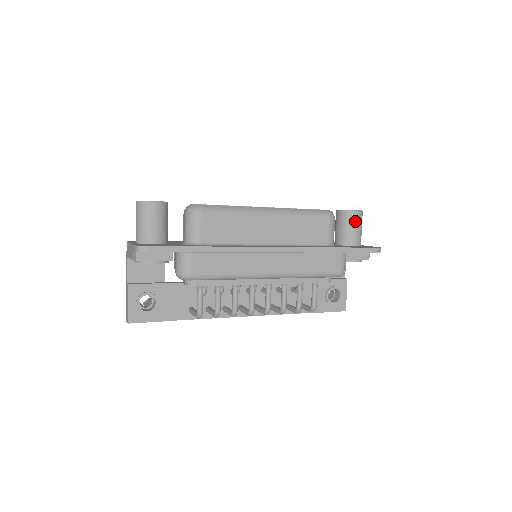
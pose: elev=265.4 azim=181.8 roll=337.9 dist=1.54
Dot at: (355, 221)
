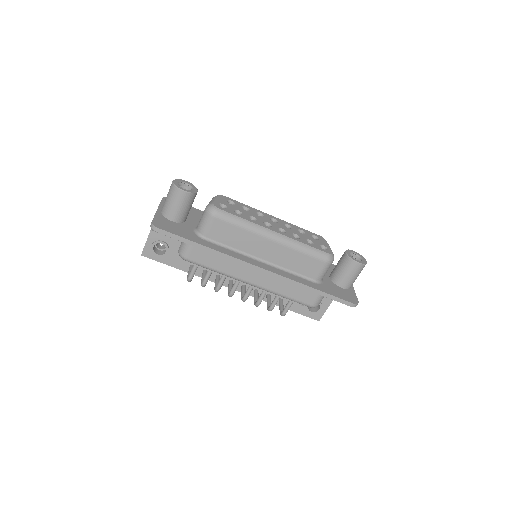
Dot at: (352, 270)
